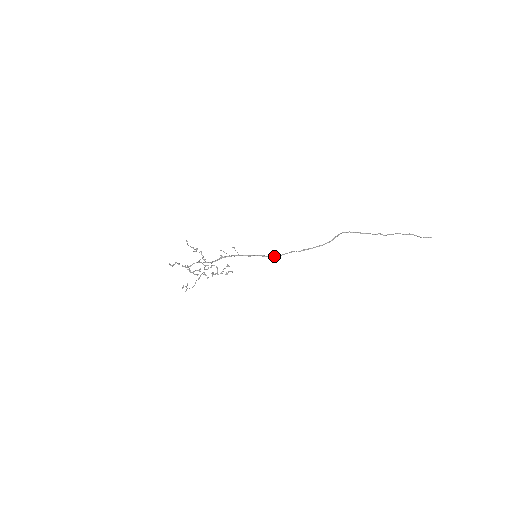
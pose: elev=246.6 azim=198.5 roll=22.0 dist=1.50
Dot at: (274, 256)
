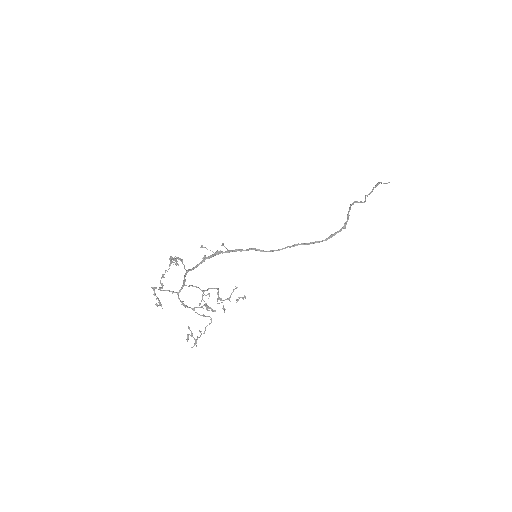
Dot at: occluded
